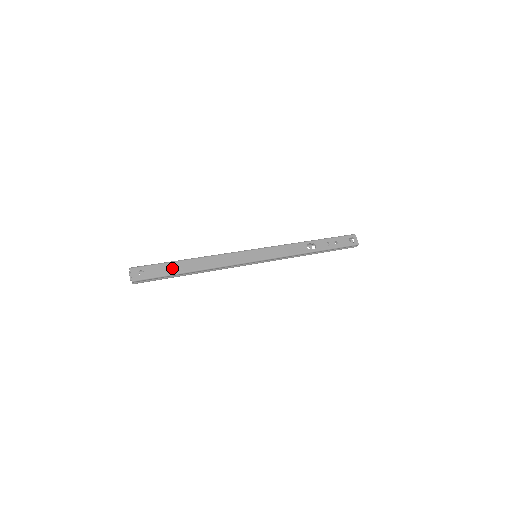
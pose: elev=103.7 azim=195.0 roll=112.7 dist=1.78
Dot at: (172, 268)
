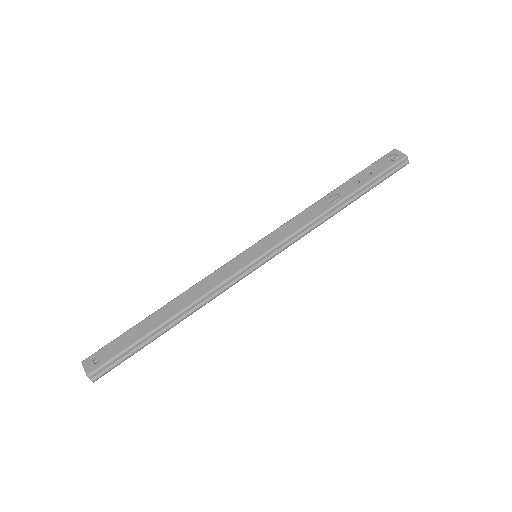
Dot at: (137, 332)
